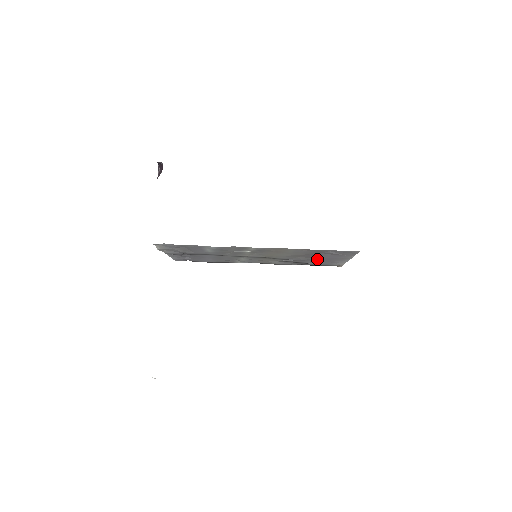
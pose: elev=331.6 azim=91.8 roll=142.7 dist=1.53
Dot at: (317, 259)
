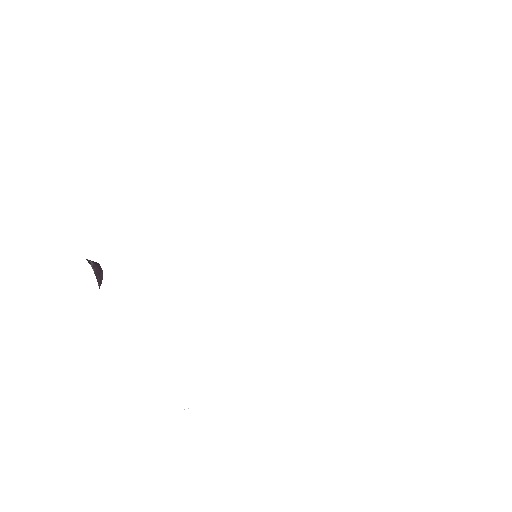
Dot at: occluded
